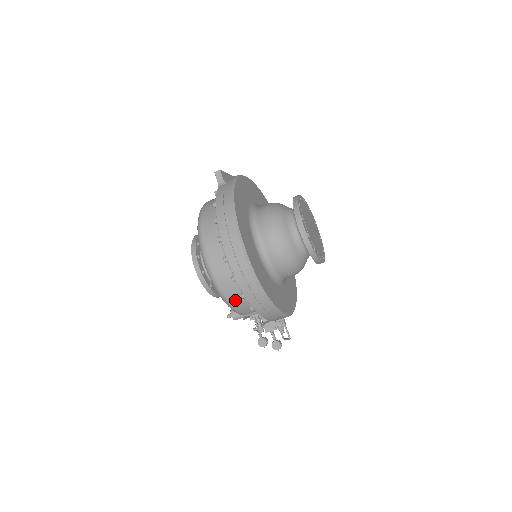
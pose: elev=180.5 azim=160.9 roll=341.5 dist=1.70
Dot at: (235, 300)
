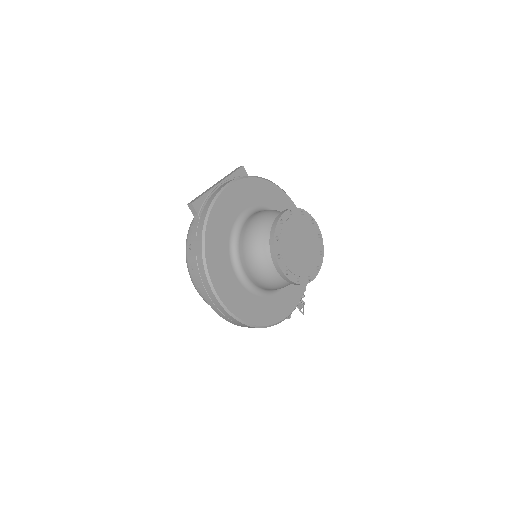
Dot at: occluded
